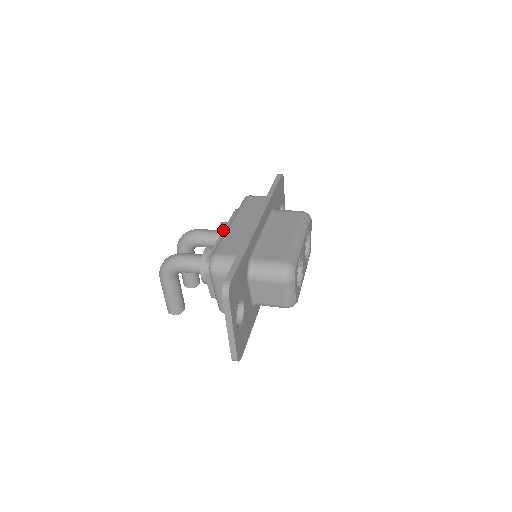
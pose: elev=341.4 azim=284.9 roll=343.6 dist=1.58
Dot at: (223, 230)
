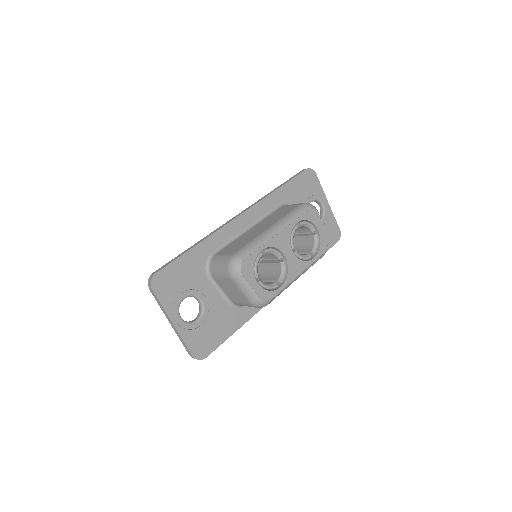
Dot at: occluded
